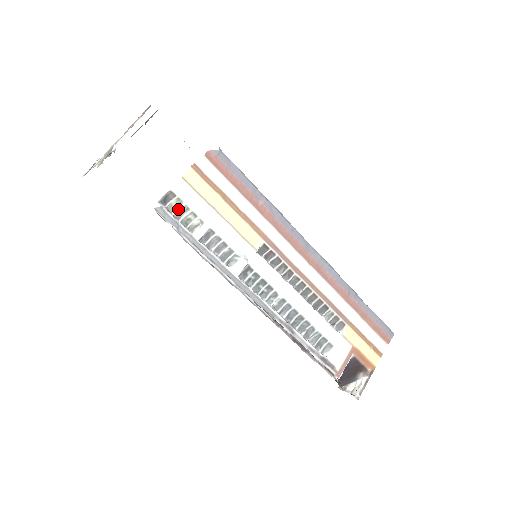
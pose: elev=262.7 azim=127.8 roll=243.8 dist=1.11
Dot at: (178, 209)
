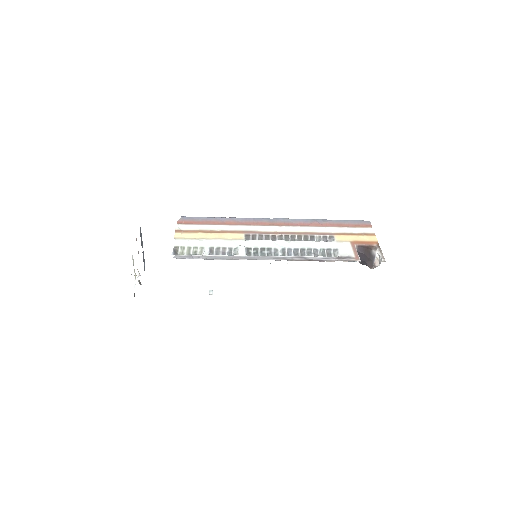
Dot at: (186, 252)
